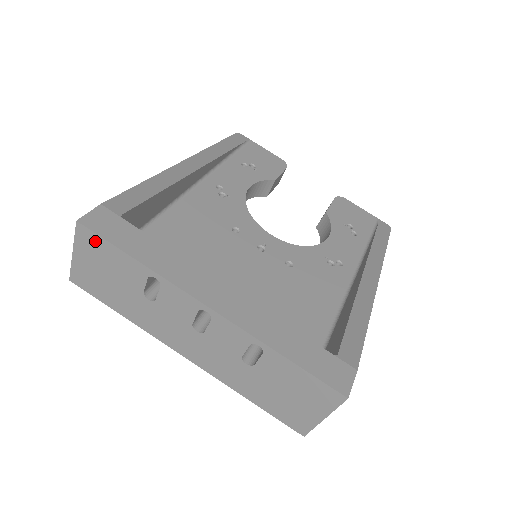
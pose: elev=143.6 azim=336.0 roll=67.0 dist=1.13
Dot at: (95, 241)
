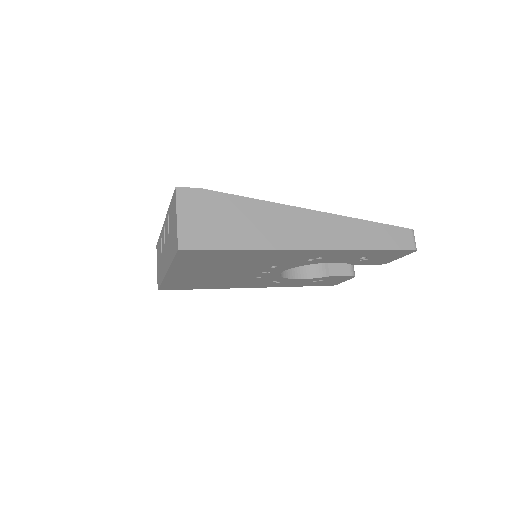
Dot at: occluded
